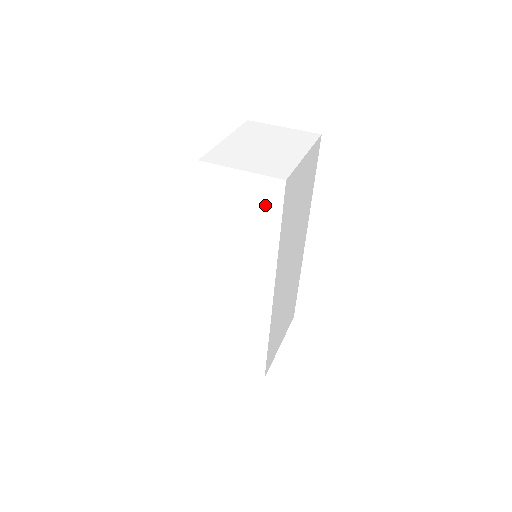
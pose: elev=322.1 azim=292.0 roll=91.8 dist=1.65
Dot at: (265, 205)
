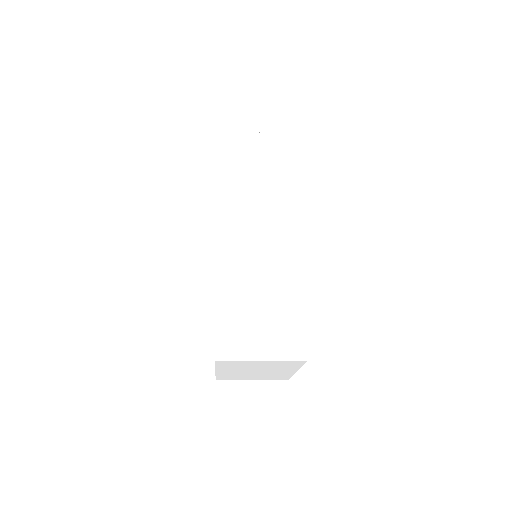
Dot at: (281, 153)
